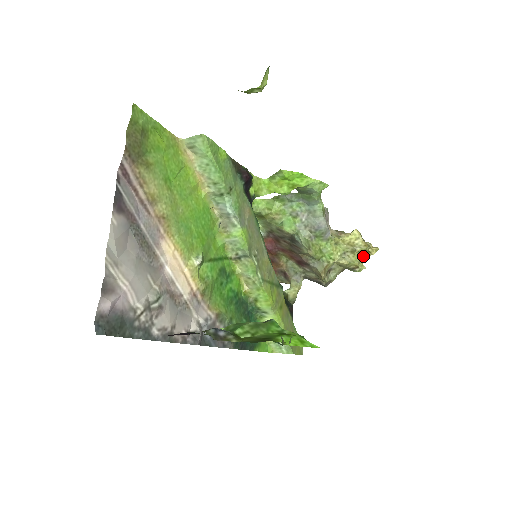
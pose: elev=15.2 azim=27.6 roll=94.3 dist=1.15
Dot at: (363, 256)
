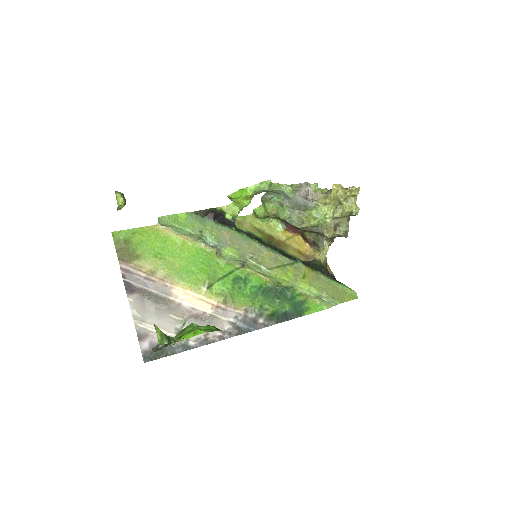
Dot at: (352, 200)
